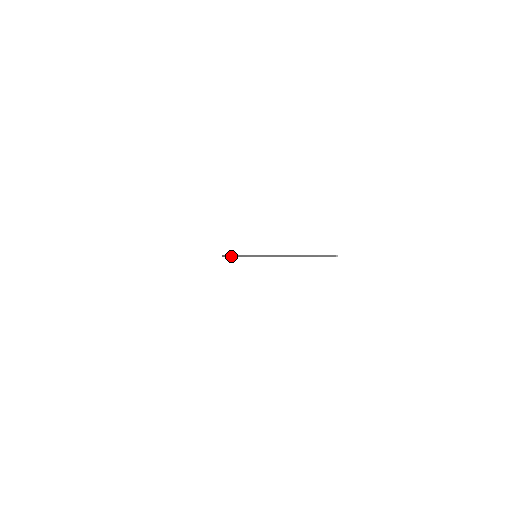
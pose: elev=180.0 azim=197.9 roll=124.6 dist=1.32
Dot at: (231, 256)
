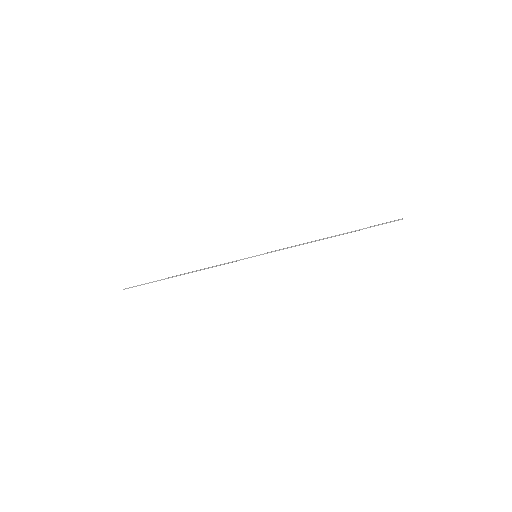
Dot at: (179, 275)
